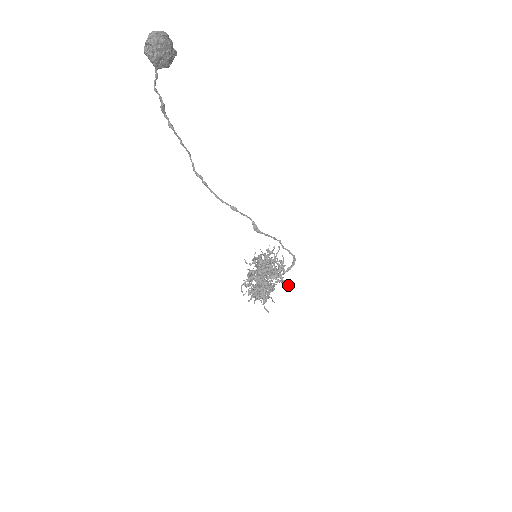
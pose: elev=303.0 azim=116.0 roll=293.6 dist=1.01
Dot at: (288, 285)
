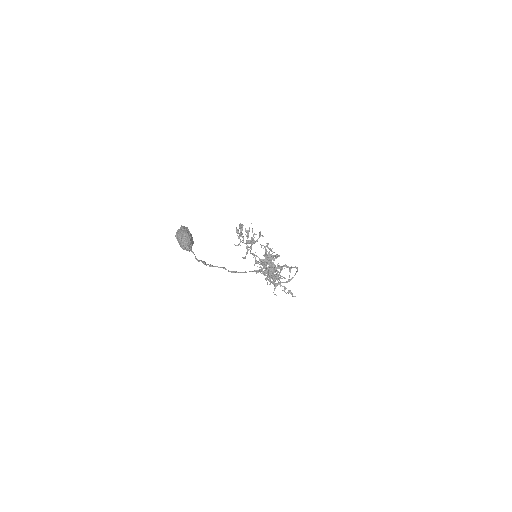
Dot at: (290, 268)
